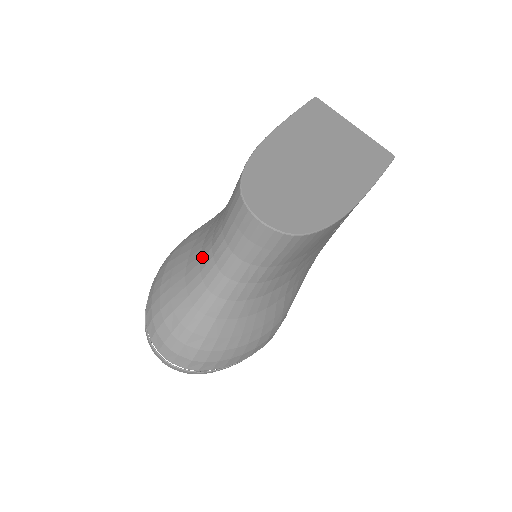
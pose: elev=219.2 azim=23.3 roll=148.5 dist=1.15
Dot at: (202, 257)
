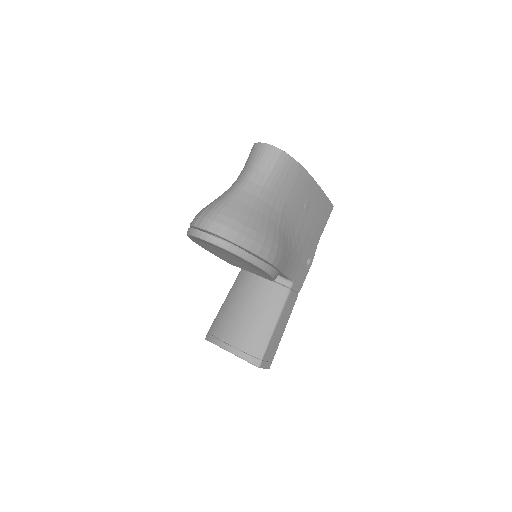
Dot at: occluded
